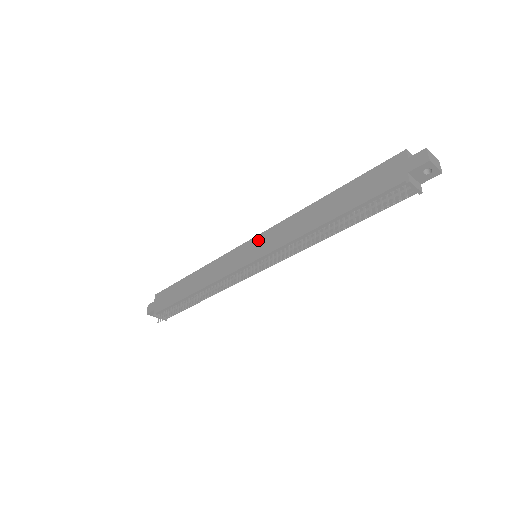
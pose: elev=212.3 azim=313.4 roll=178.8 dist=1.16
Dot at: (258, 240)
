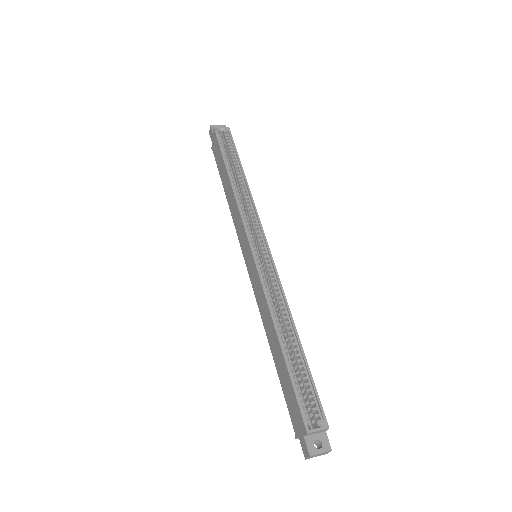
Dot at: (252, 262)
